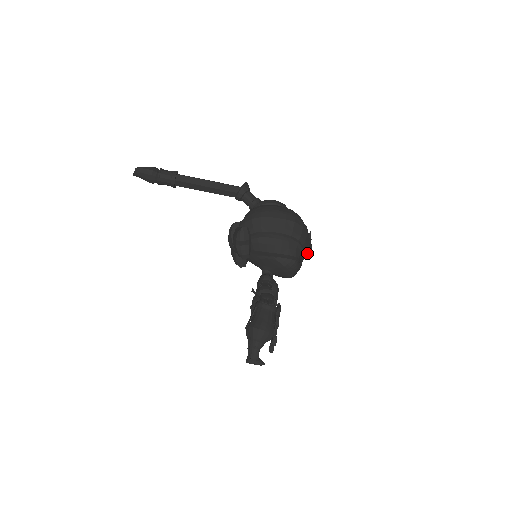
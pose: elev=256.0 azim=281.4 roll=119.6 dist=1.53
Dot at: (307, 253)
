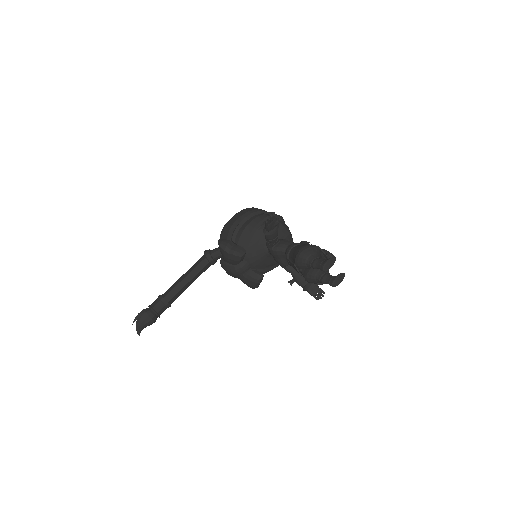
Dot at: (278, 216)
